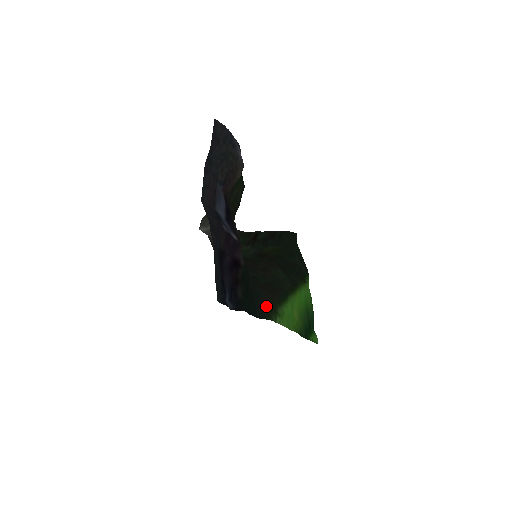
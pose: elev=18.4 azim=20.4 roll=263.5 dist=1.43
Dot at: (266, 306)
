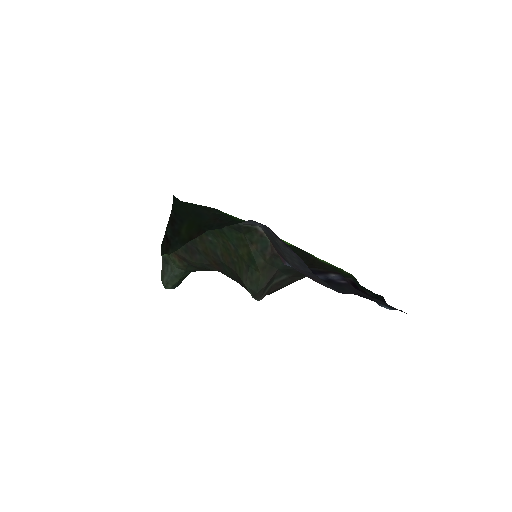
Dot at: occluded
